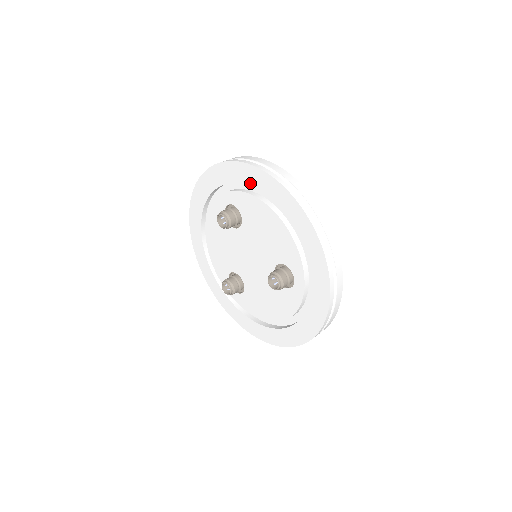
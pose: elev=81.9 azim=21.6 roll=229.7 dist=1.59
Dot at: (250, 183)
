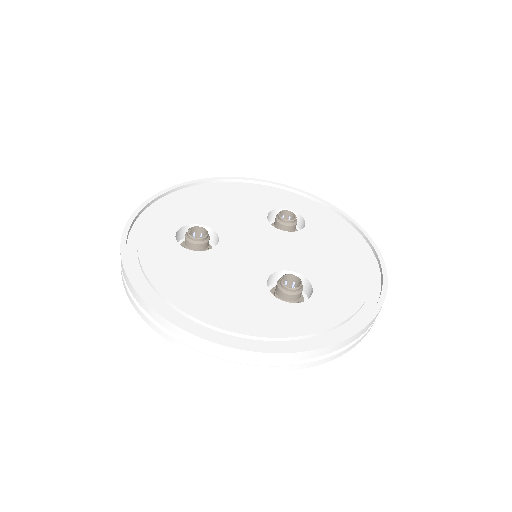
Dot at: occluded
